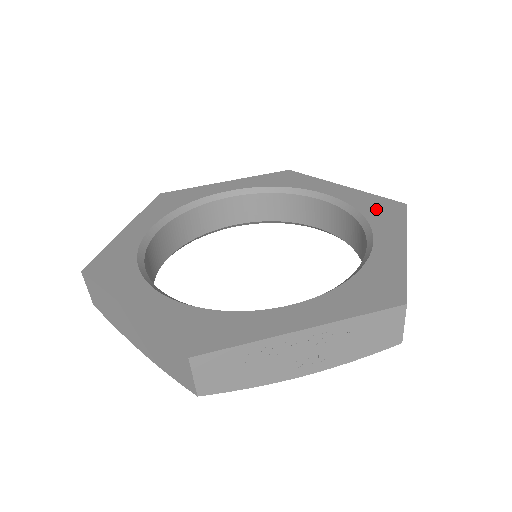
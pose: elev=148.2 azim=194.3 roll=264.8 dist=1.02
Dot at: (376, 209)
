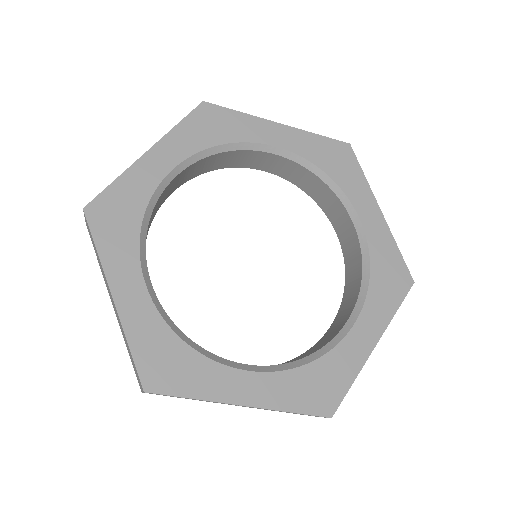
Dot at: (386, 274)
